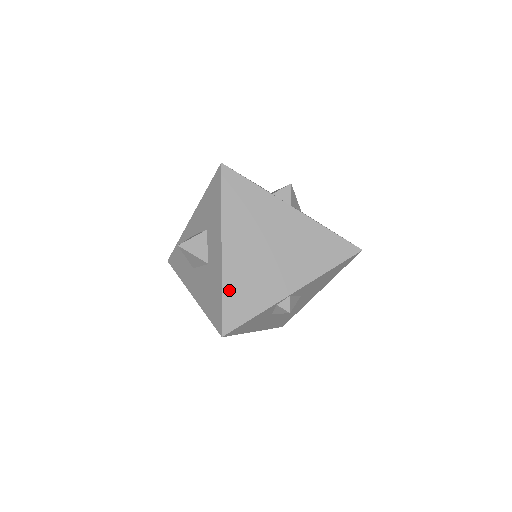
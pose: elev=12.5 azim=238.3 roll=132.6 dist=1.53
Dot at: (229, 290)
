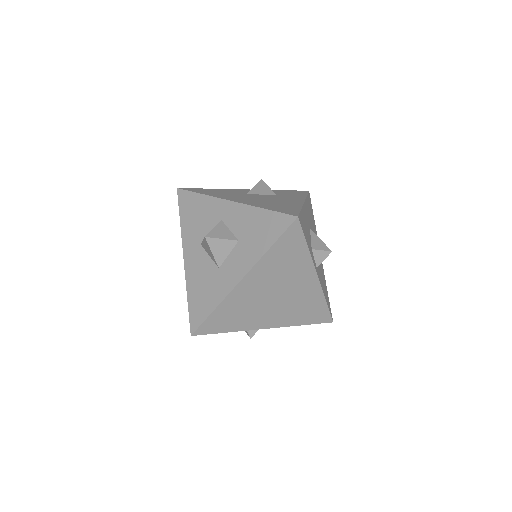
Dot at: (222, 310)
